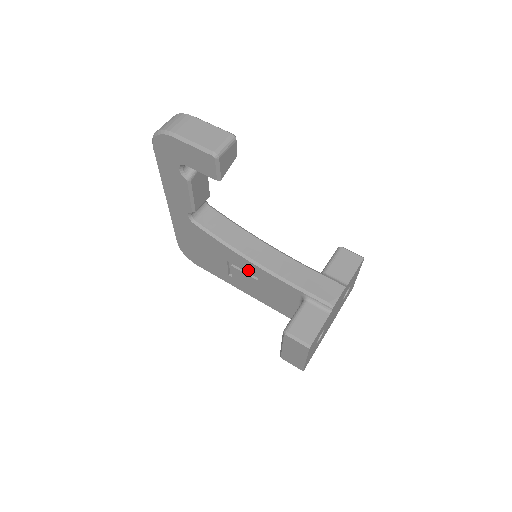
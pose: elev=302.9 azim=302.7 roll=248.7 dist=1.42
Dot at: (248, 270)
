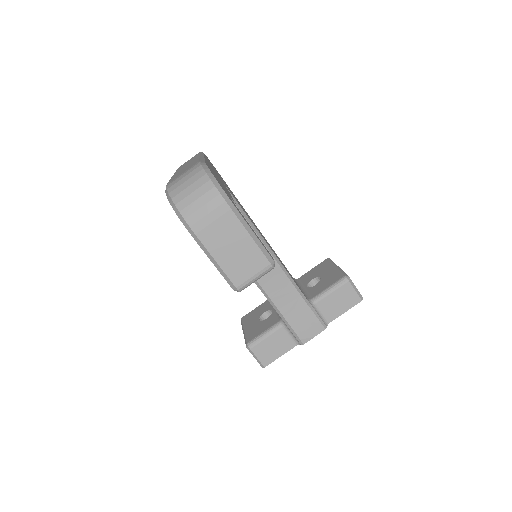
Dot at: occluded
